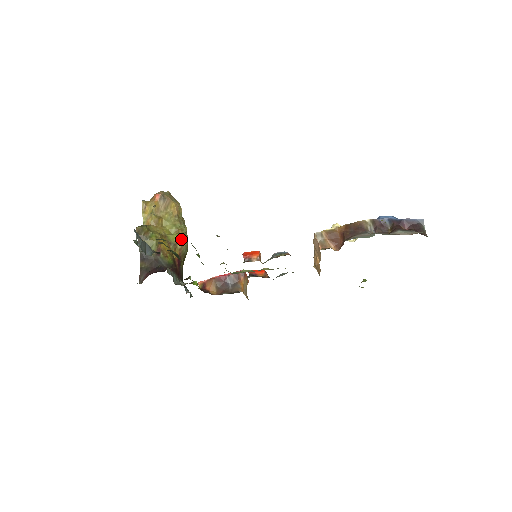
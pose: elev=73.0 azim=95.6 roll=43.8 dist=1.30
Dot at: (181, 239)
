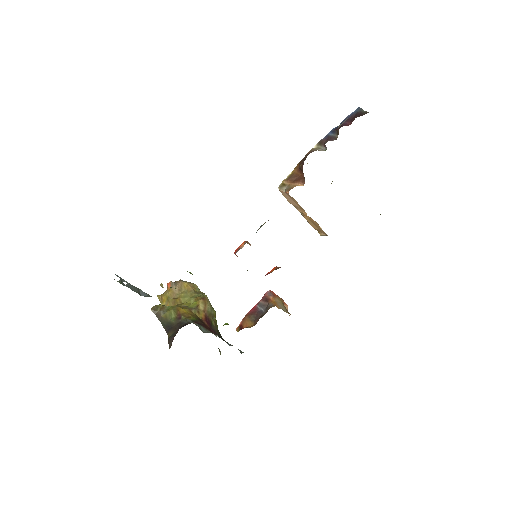
Dot at: (201, 302)
